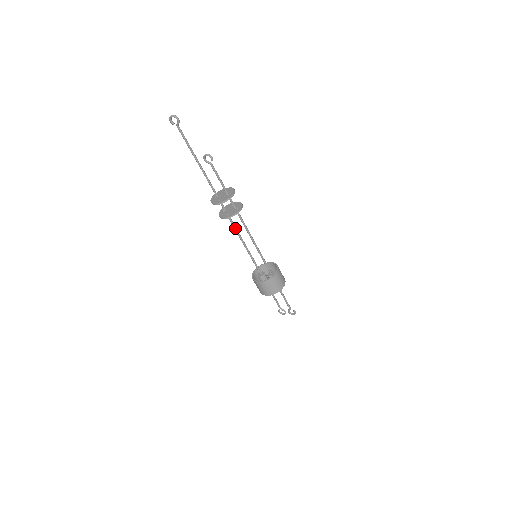
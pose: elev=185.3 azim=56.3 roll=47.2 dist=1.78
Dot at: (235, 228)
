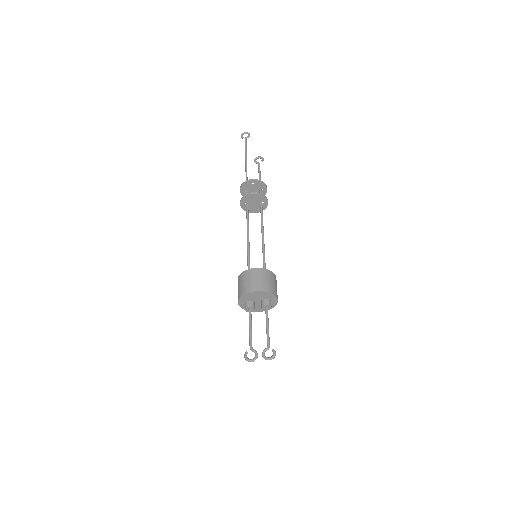
Dot at: (248, 221)
